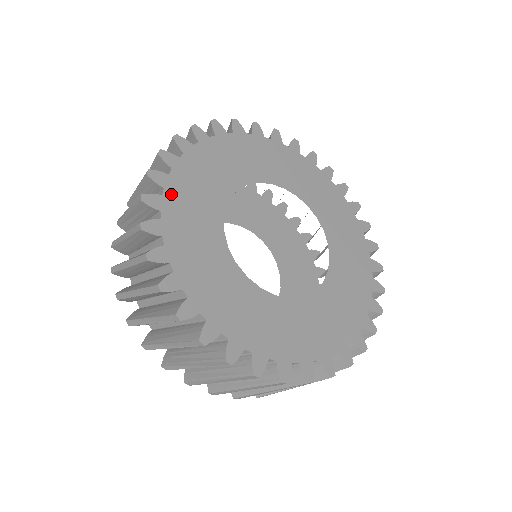
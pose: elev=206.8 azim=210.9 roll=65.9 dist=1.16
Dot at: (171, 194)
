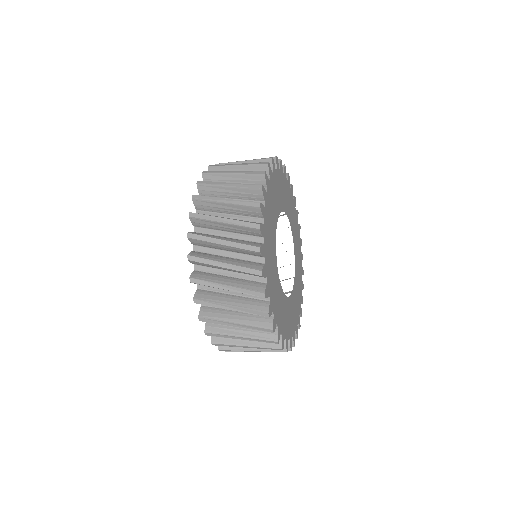
Dot at: (265, 223)
